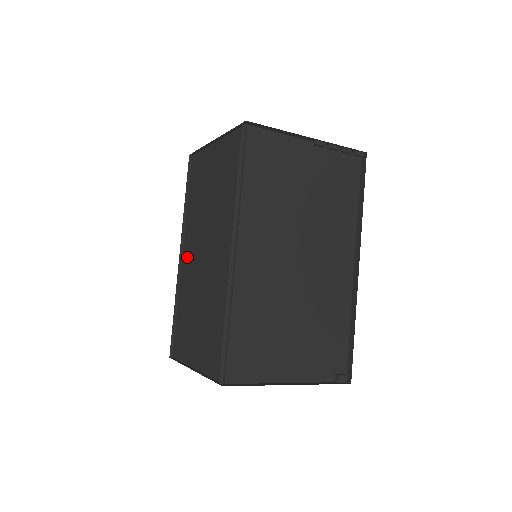
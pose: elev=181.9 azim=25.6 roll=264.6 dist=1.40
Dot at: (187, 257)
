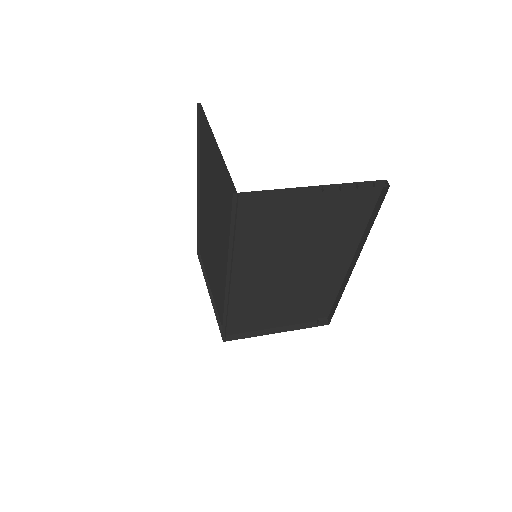
Dot at: (203, 202)
